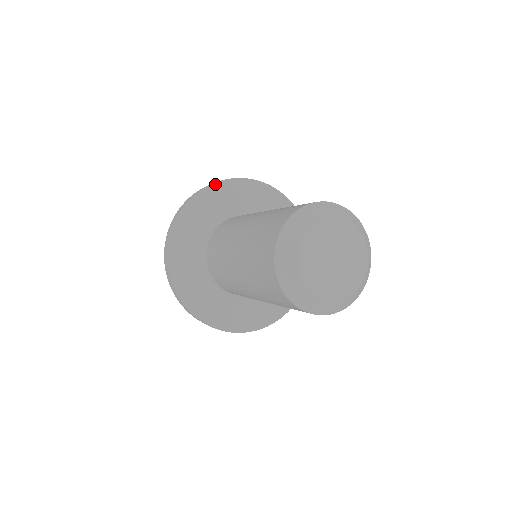
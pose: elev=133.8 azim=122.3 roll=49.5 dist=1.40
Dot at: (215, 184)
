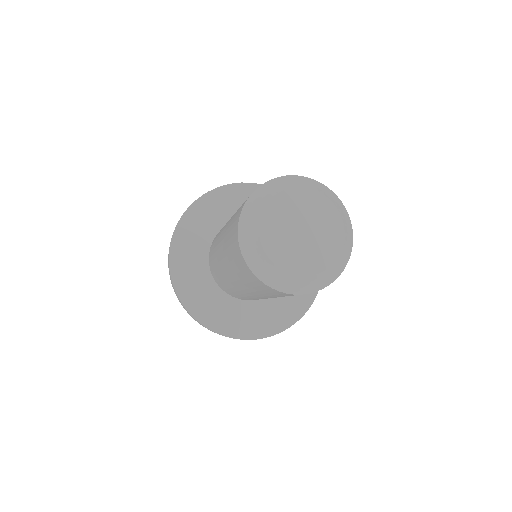
Dot at: (189, 209)
